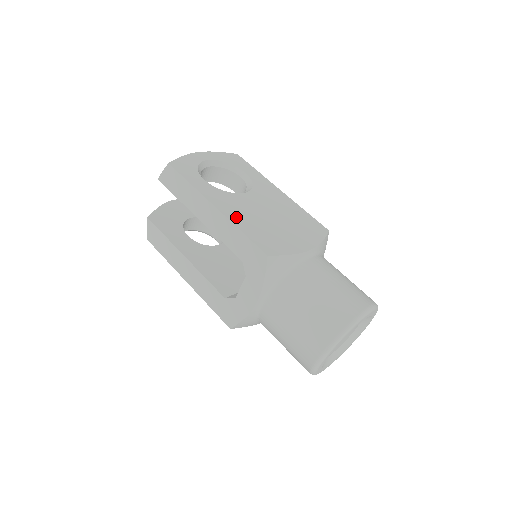
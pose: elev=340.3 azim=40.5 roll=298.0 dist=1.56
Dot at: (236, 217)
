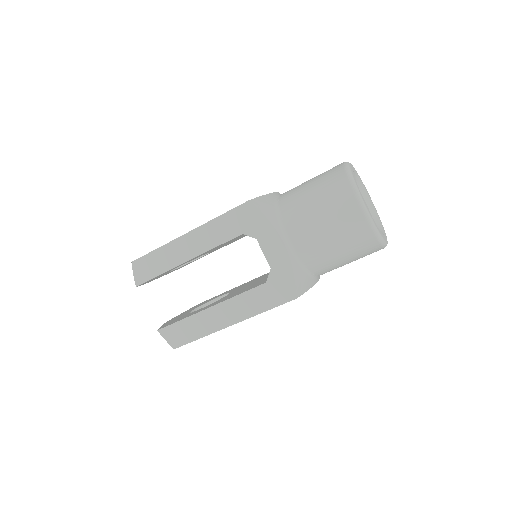
Dot at: occluded
